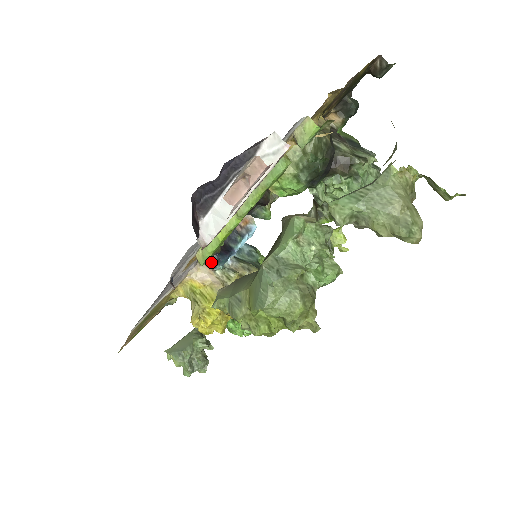
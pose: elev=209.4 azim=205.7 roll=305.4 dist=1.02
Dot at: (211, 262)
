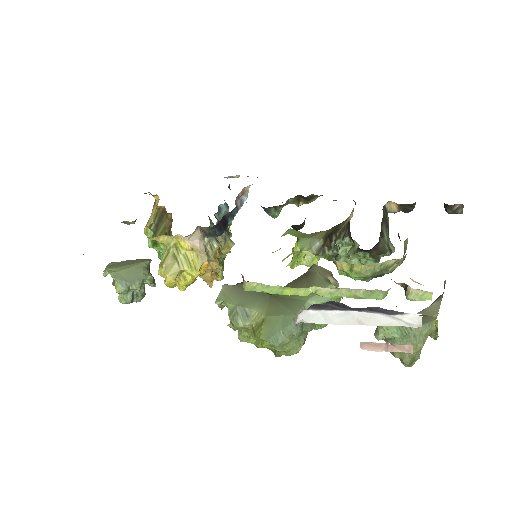
Dot at: (208, 232)
